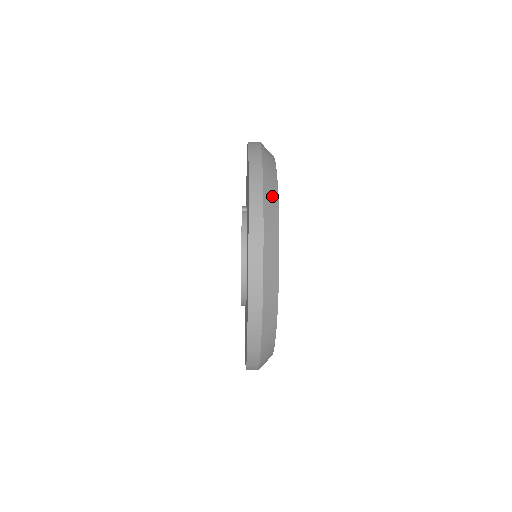
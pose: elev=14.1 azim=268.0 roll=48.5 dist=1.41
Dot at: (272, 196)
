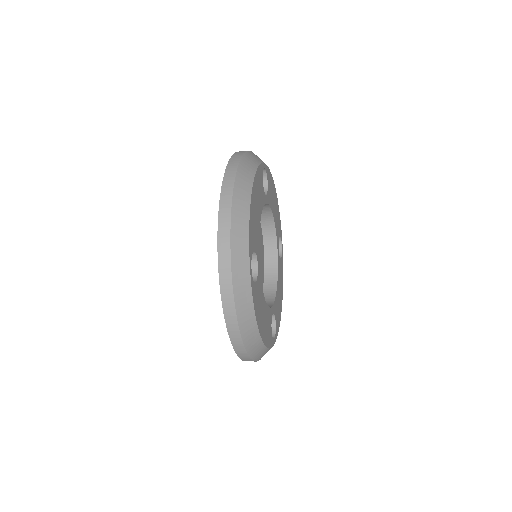
Dot at: (241, 250)
